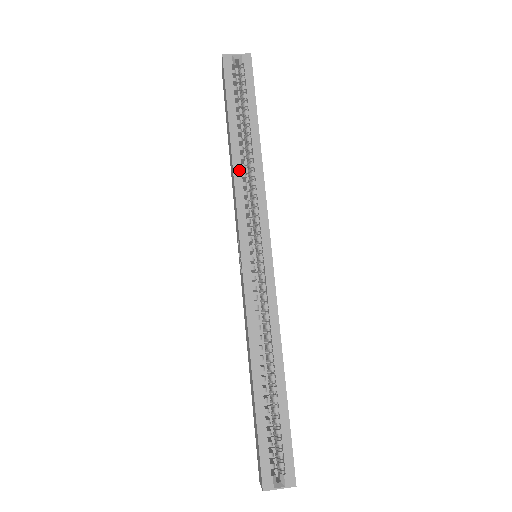
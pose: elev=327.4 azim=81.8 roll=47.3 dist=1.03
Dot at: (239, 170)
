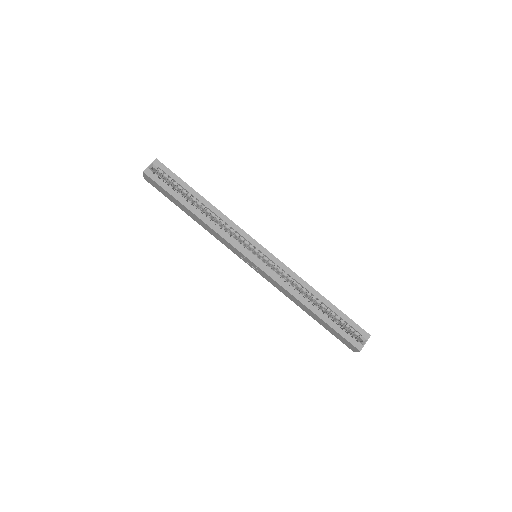
Dot at: (211, 223)
